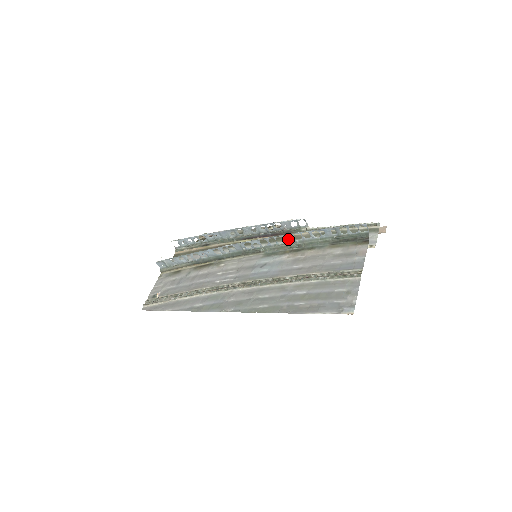
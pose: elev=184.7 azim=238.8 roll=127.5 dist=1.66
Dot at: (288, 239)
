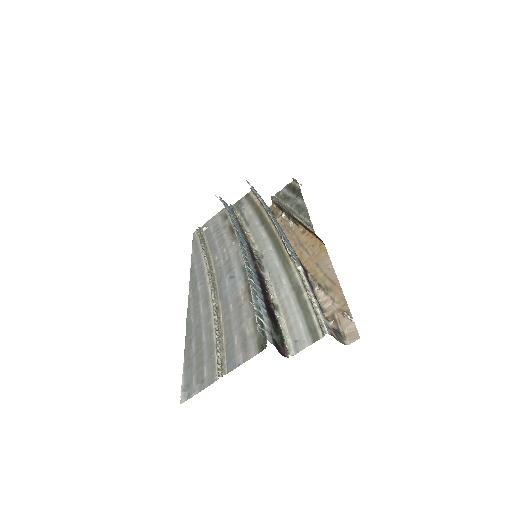
Dot at: (283, 262)
